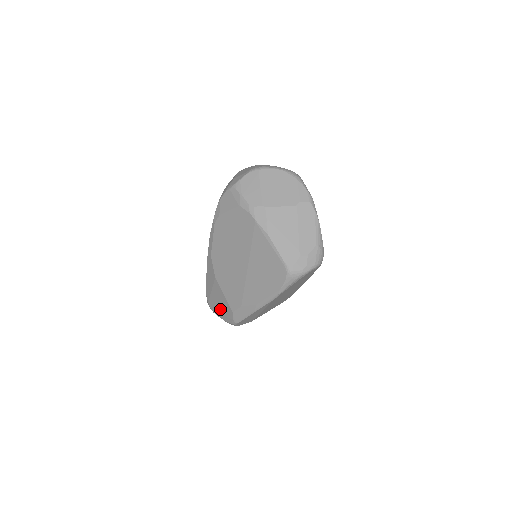
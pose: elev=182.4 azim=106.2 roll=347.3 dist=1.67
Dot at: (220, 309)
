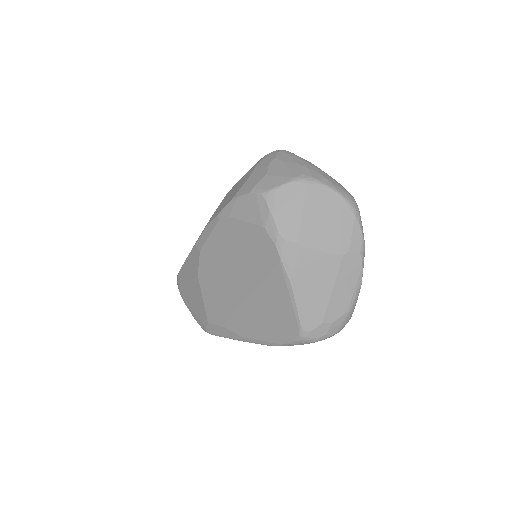
Dot at: (192, 305)
